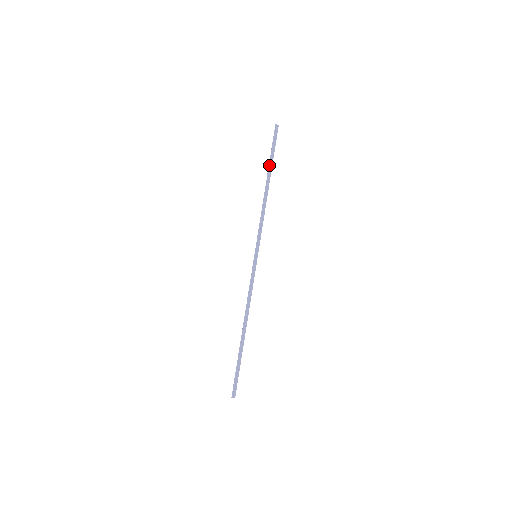
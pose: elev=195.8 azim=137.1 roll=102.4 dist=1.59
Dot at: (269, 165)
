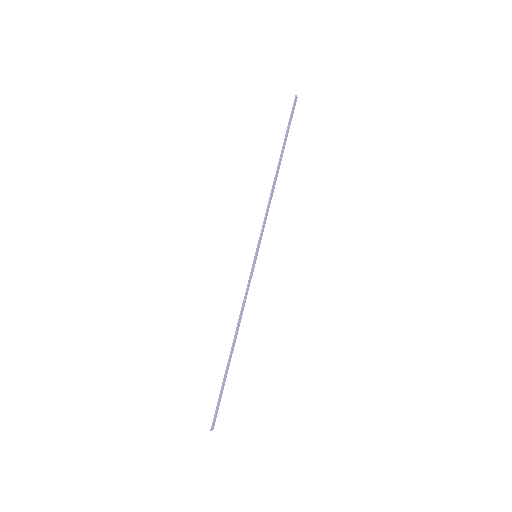
Dot at: (284, 145)
